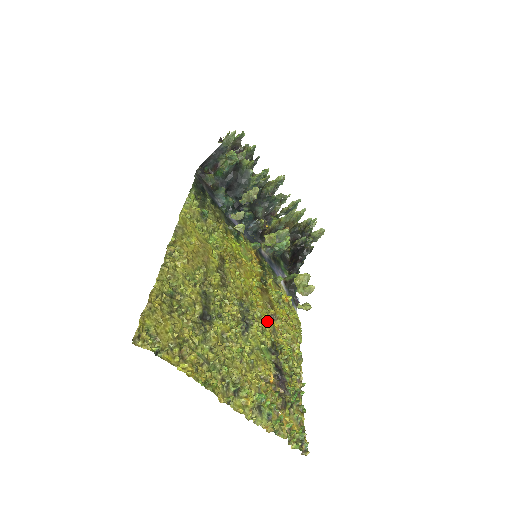
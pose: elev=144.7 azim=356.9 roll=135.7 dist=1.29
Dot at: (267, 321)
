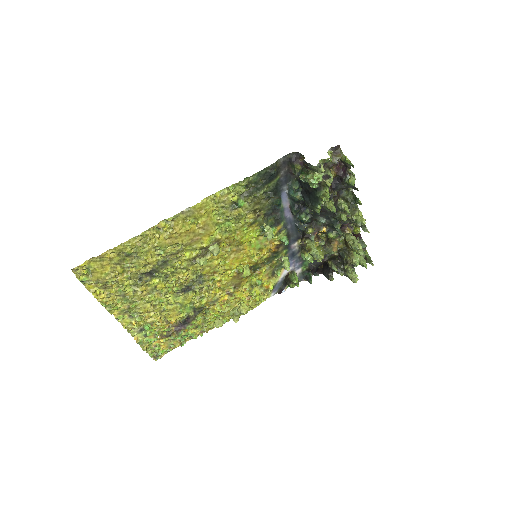
Dot at: (213, 295)
